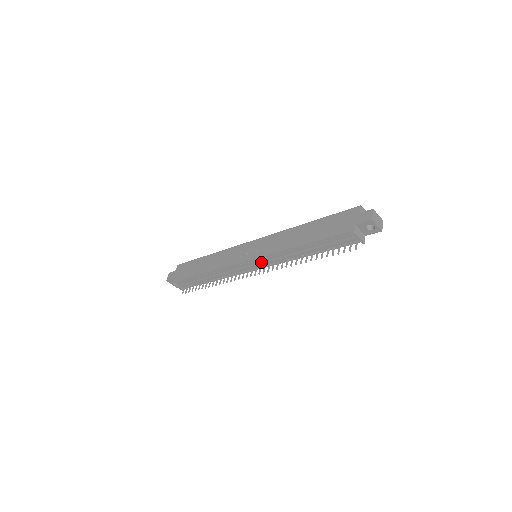
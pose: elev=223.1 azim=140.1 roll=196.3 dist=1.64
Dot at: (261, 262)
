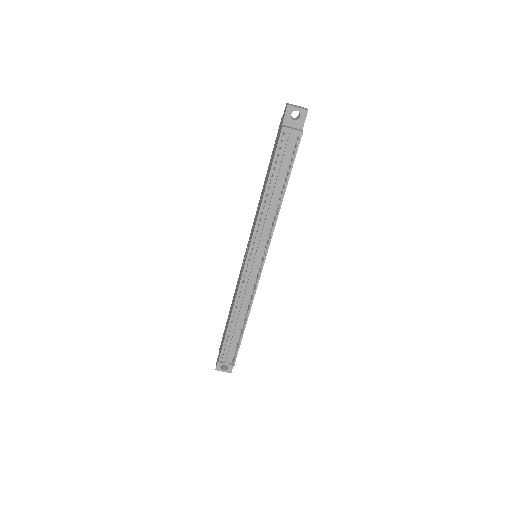
Dot at: (256, 249)
